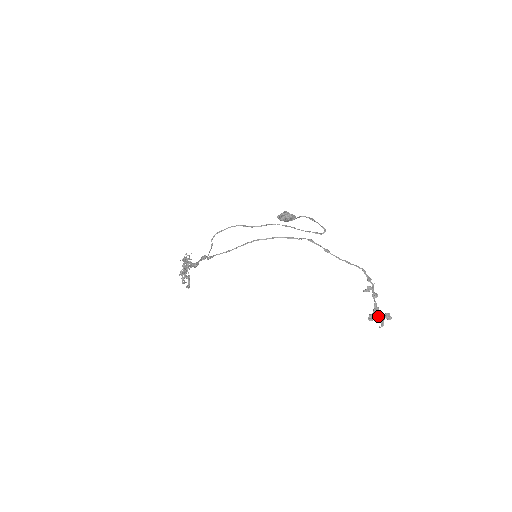
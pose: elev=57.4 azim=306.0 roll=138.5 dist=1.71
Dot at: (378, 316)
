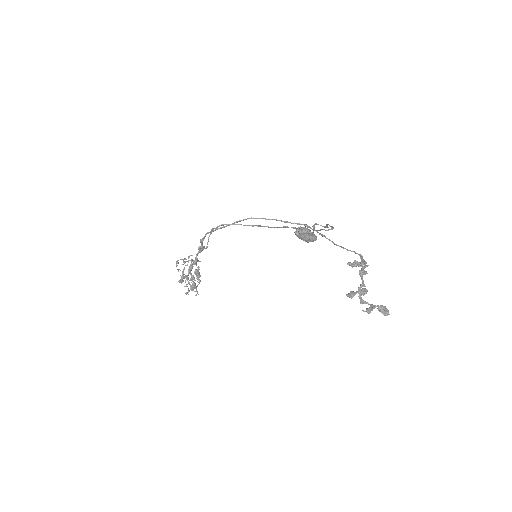
Dot at: (365, 301)
